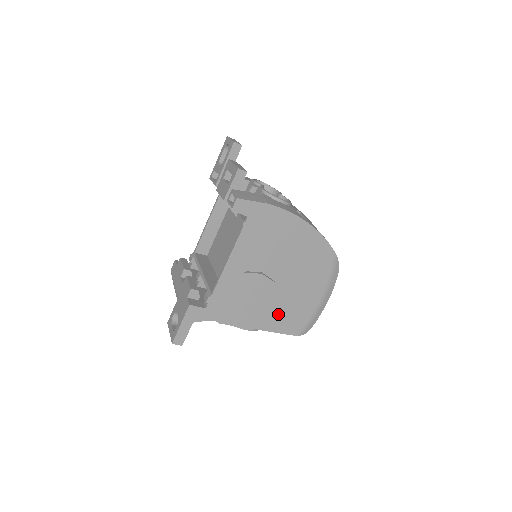
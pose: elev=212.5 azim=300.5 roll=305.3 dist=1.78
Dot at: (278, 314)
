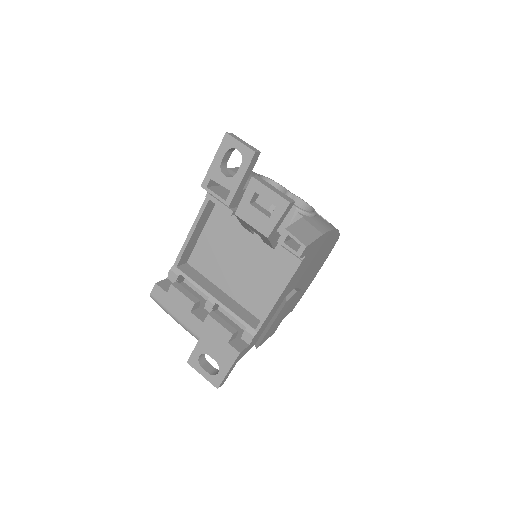
Dot at: occluded
